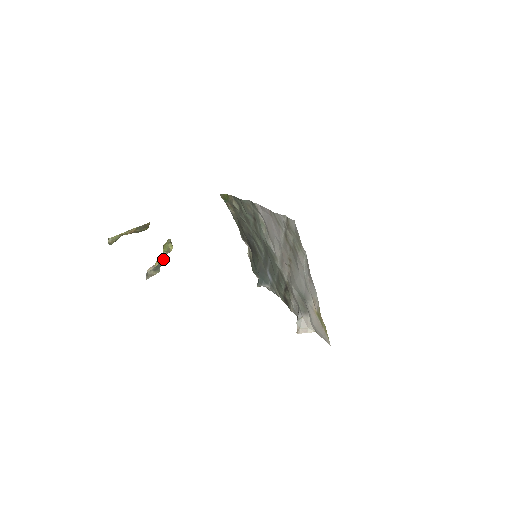
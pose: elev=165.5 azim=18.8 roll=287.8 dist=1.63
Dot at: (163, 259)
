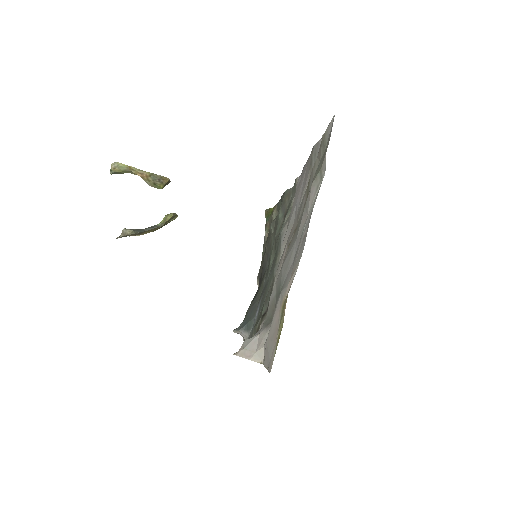
Dot at: (152, 228)
